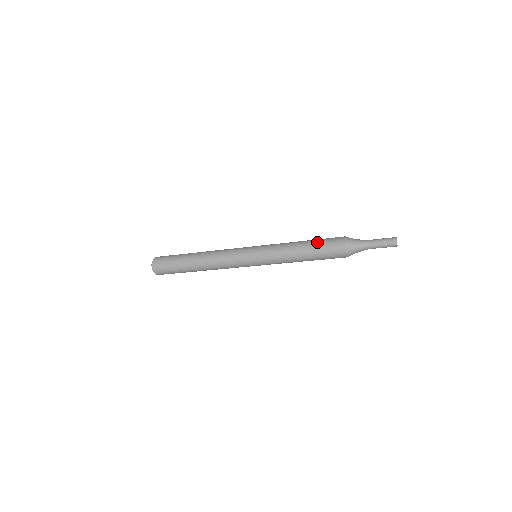
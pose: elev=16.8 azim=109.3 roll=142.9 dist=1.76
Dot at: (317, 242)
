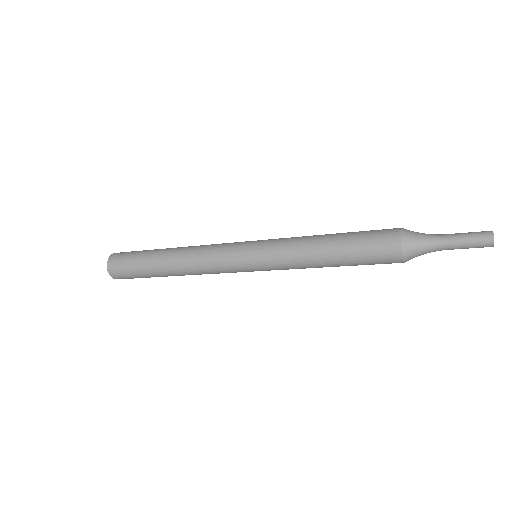
Dot at: (354, 232)
